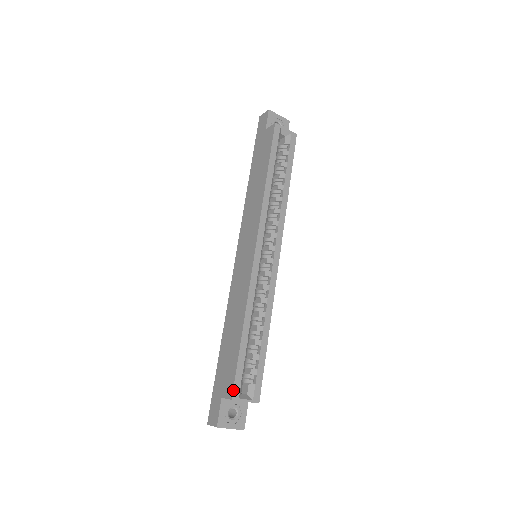
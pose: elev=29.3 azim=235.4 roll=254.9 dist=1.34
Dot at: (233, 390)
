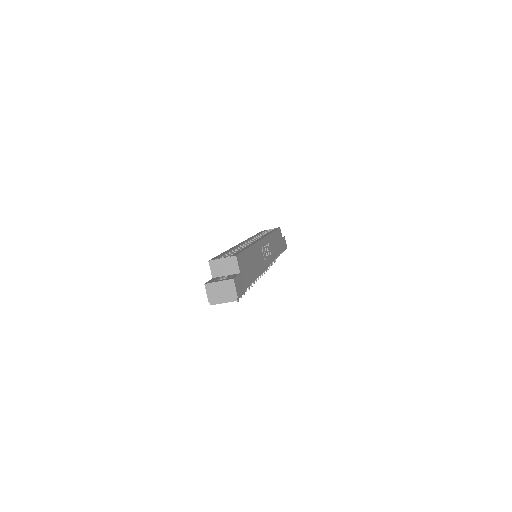
Dot at: occluded
